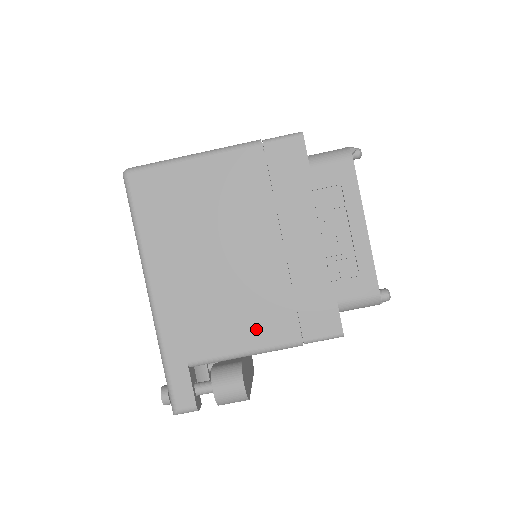
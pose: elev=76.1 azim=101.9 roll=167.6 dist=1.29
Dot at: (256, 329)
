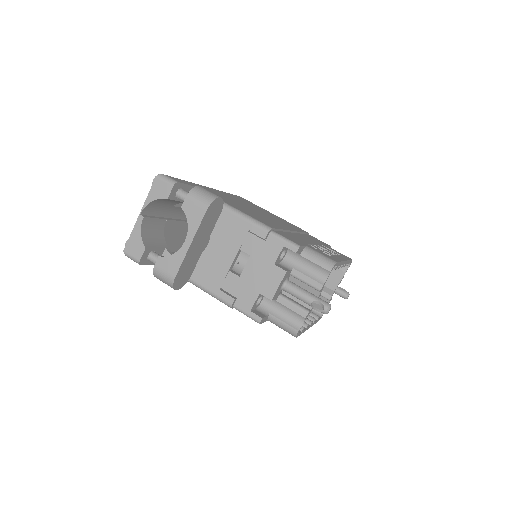
Dot at: occluded
